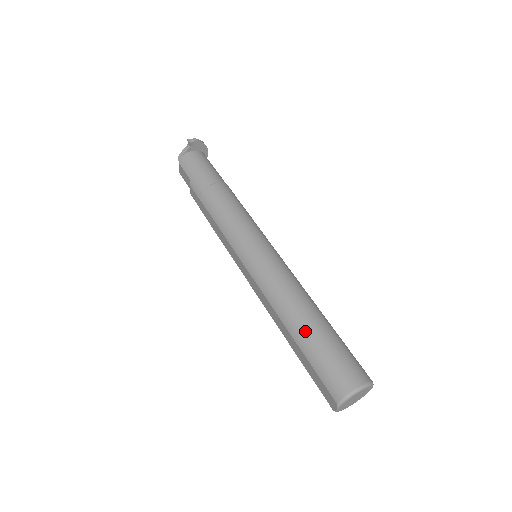
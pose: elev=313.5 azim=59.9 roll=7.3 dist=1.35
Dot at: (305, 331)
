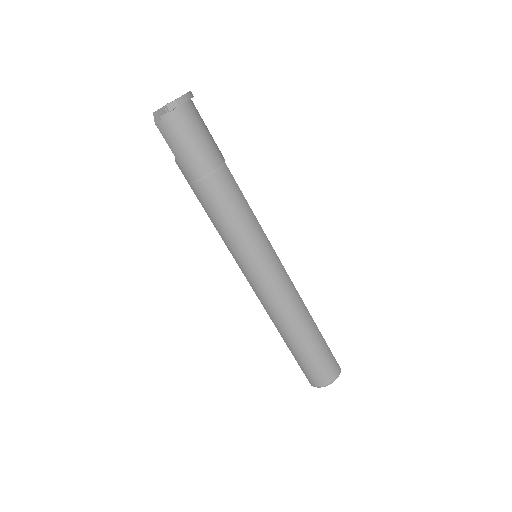
Dot at: (296, 345)
